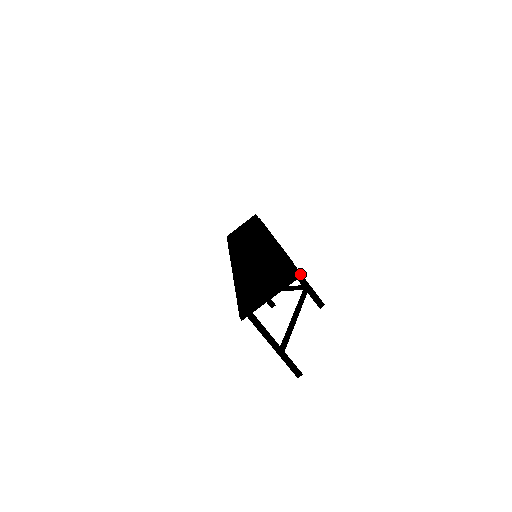
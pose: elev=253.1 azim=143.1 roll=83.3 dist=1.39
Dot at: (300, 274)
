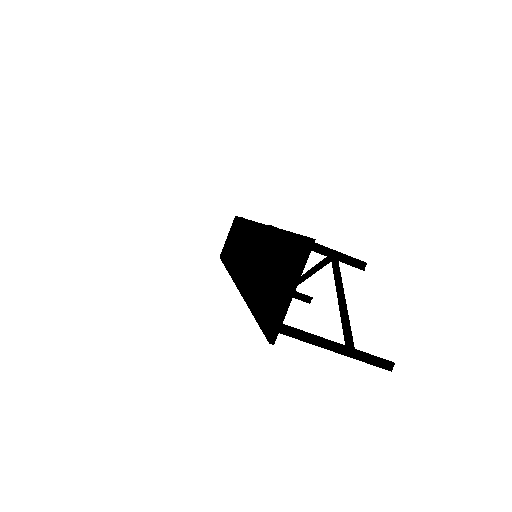
Dot at: (317, 245)
